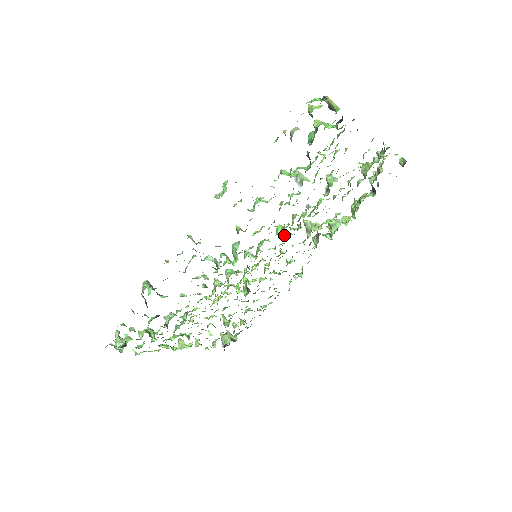
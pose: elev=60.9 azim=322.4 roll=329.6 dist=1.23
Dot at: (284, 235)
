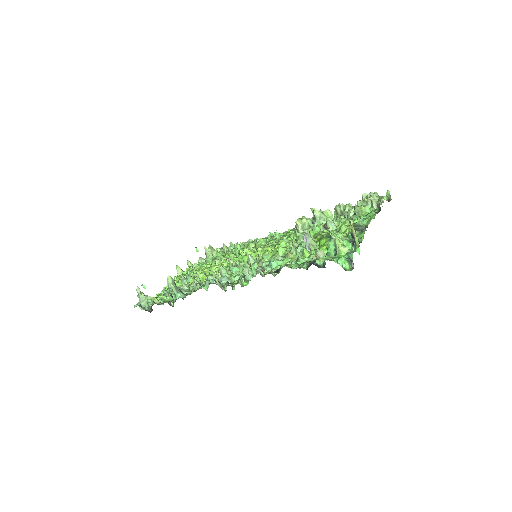
Dot at: (281, 244)
